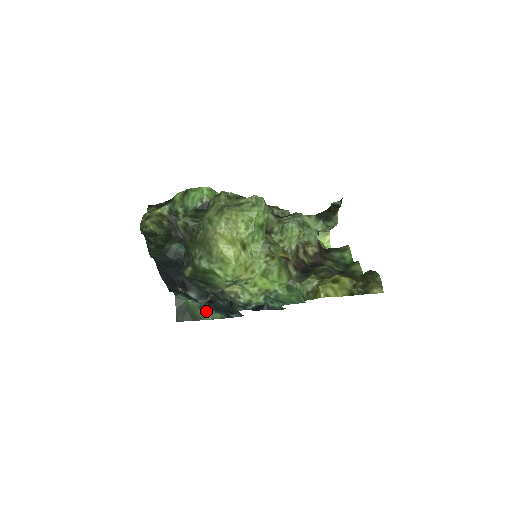
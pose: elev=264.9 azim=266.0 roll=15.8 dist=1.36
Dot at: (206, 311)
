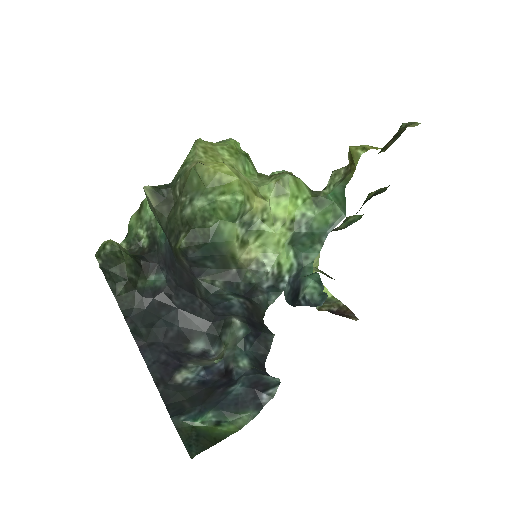
Dot at: (227, 423)
